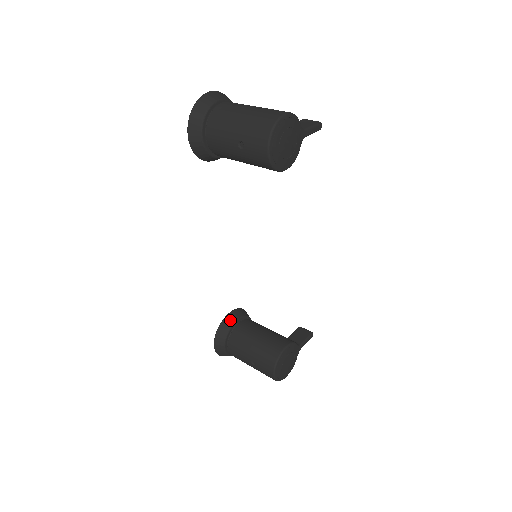
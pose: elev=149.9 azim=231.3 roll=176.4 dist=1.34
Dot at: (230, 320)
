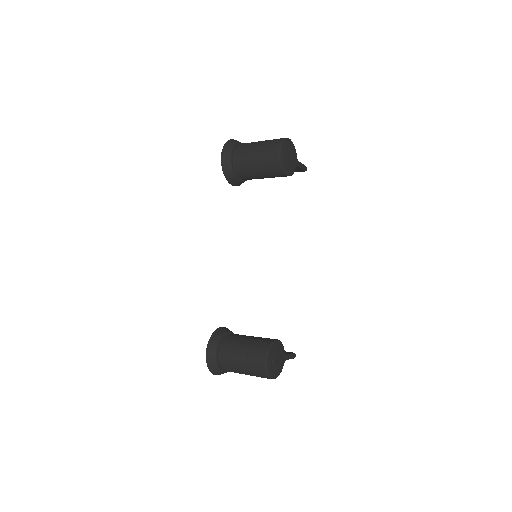
Dot at: (223, 330)
